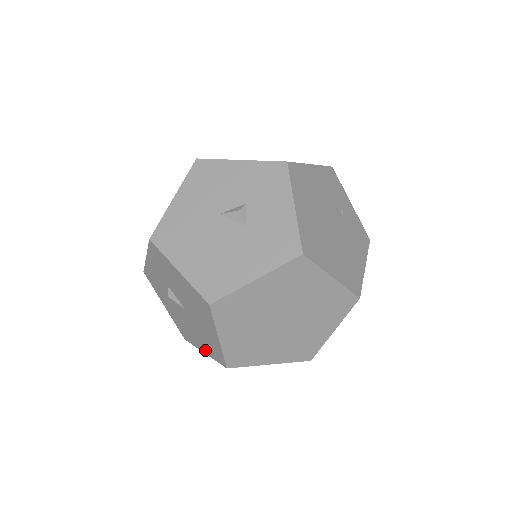
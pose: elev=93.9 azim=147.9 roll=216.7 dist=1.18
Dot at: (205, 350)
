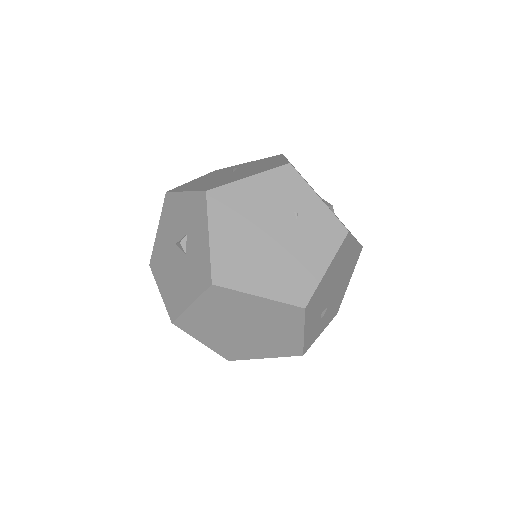
Dot at: occluded
